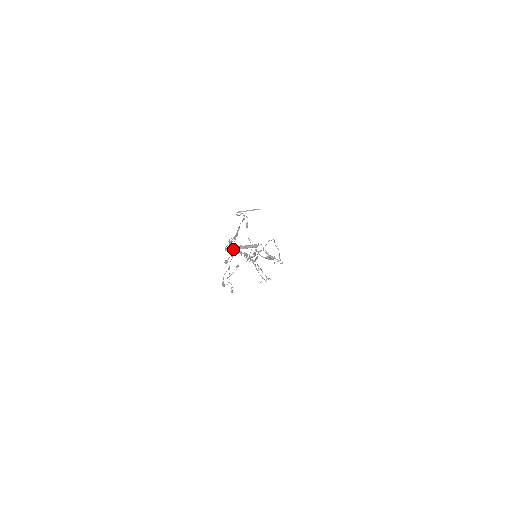
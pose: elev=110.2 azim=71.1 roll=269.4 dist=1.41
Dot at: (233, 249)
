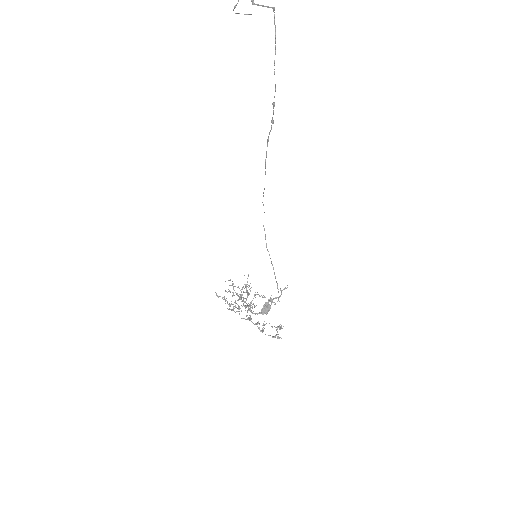
Dot at: (254, 4)
